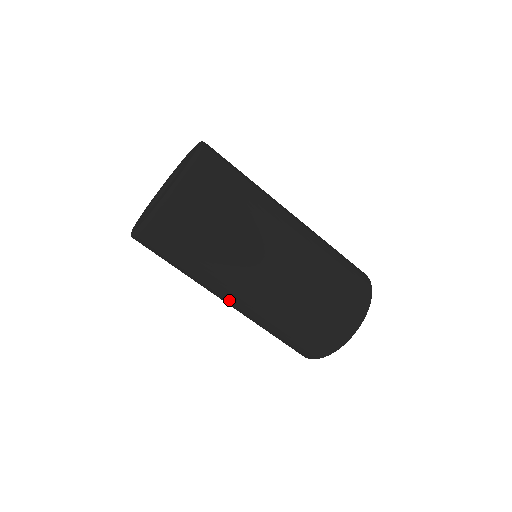
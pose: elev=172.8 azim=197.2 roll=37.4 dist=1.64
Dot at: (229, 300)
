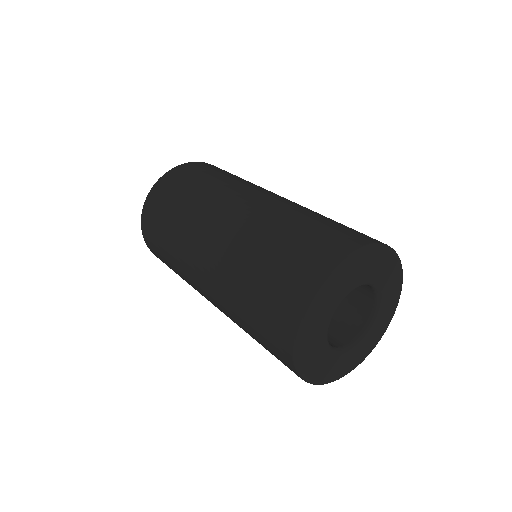
Dot at: (199, 271)
